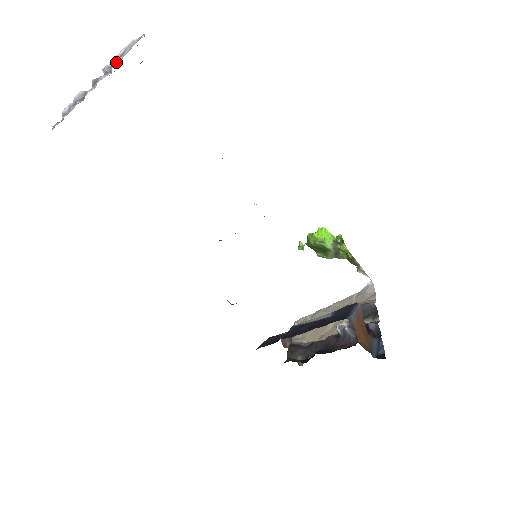
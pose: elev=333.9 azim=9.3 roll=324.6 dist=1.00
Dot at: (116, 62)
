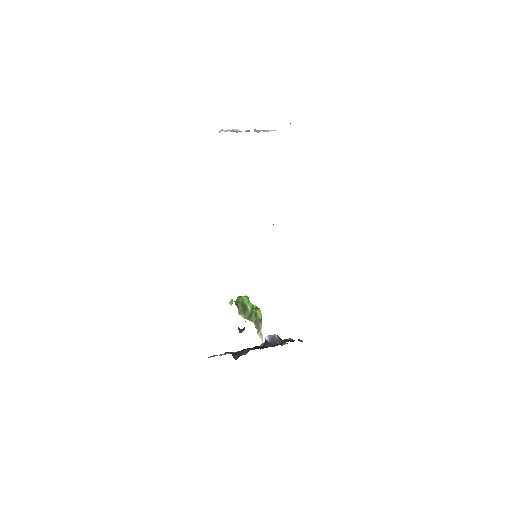
Dot at: (264, 131)
